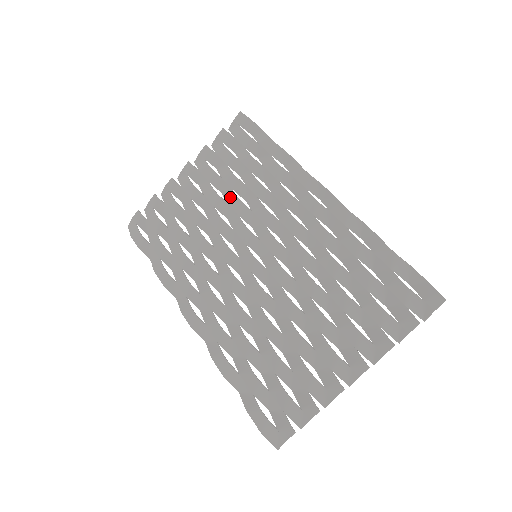
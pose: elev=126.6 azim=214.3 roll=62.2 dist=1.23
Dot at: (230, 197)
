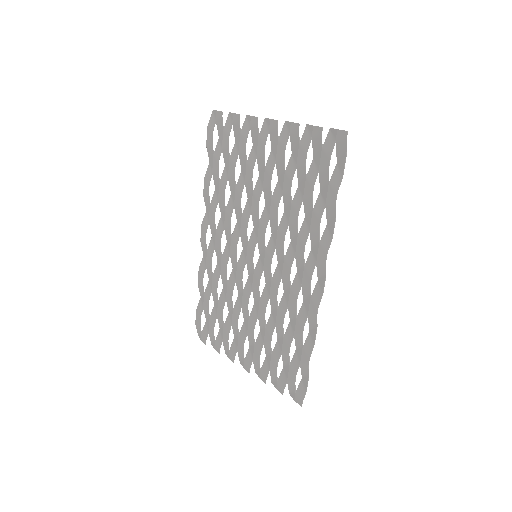
Dot at: (276, 197)
